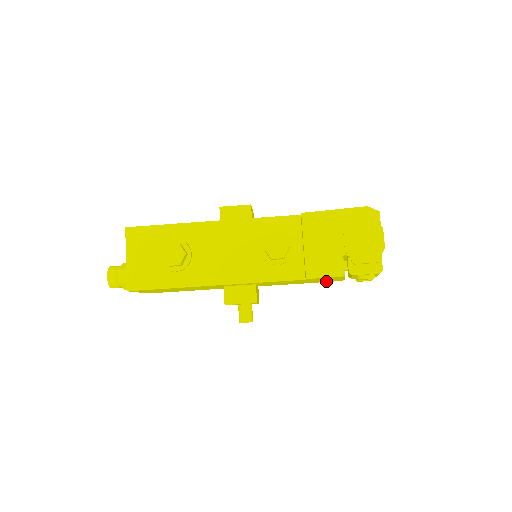
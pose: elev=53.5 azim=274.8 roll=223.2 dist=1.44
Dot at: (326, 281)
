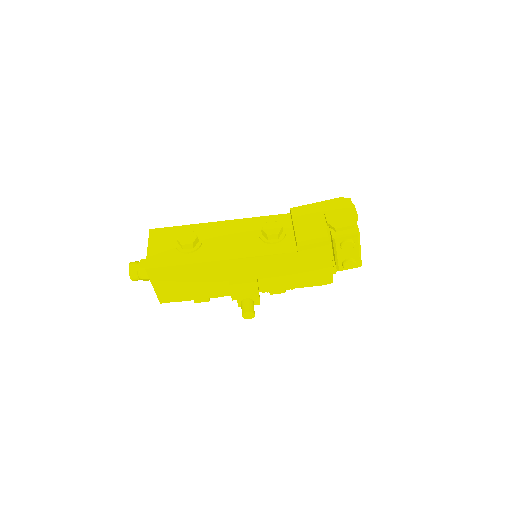
Dot at: (318, 280)
